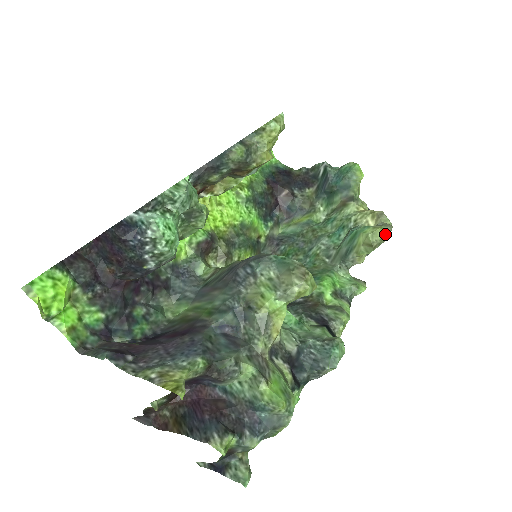
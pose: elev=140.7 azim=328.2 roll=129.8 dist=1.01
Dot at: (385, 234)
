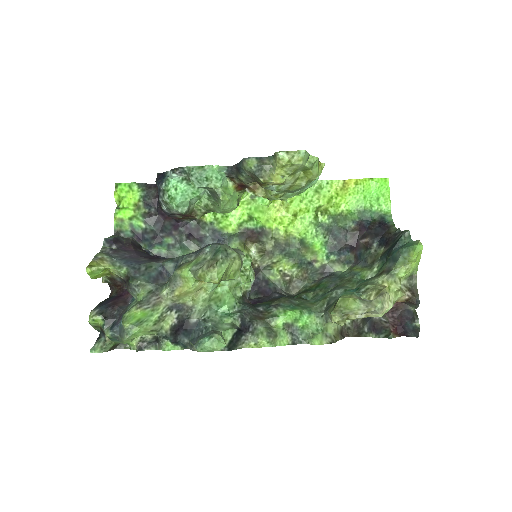
Dot at: (353, 307)
